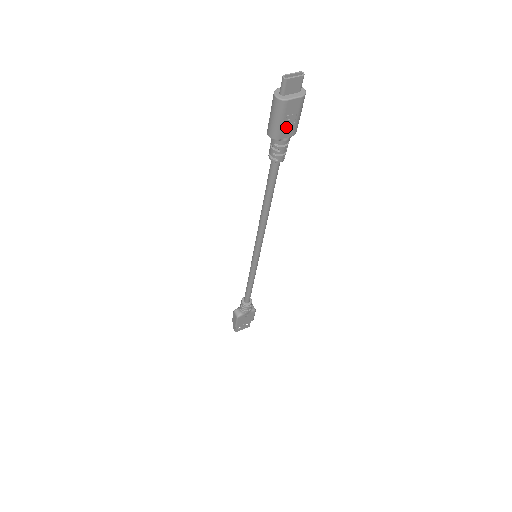
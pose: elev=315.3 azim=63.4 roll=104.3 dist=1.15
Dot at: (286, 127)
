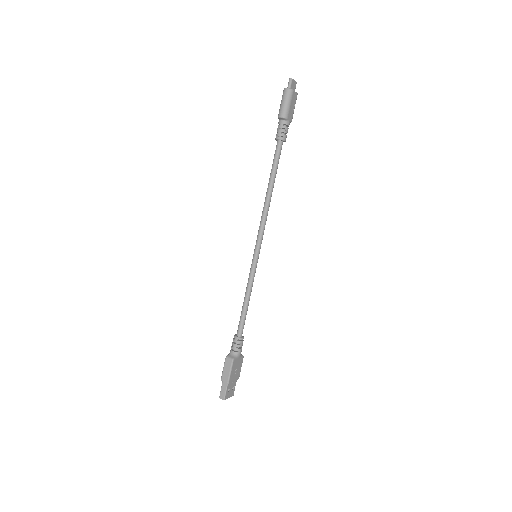
Dot at: (290, 111)
